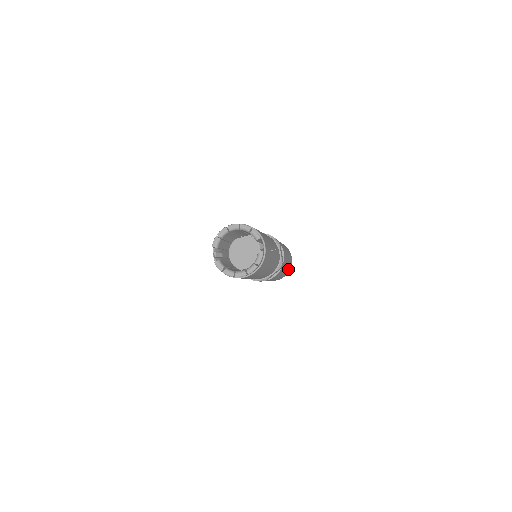
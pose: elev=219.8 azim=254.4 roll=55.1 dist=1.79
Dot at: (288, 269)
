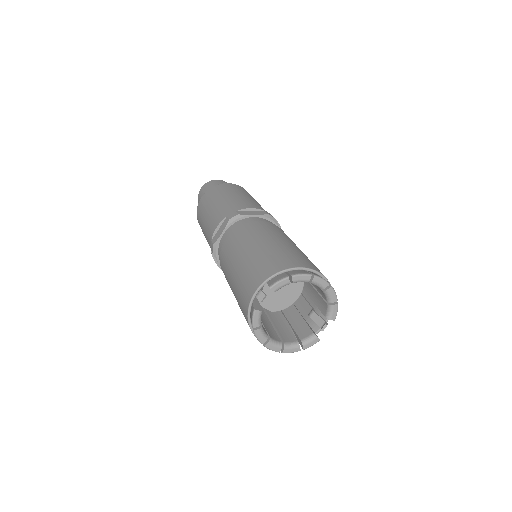
Dot at: occluded
